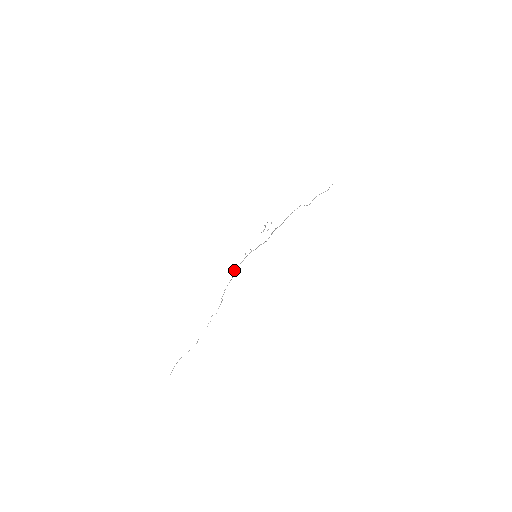
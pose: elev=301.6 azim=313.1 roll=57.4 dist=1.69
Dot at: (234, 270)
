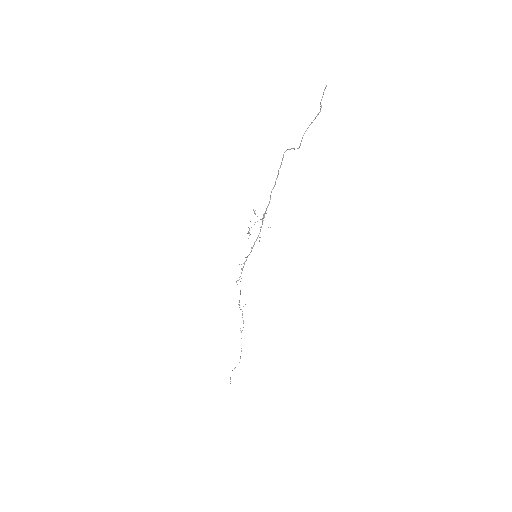
Dot at: (237, 284)
